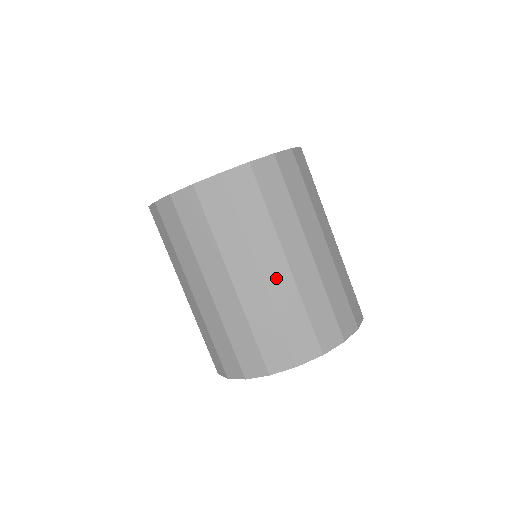
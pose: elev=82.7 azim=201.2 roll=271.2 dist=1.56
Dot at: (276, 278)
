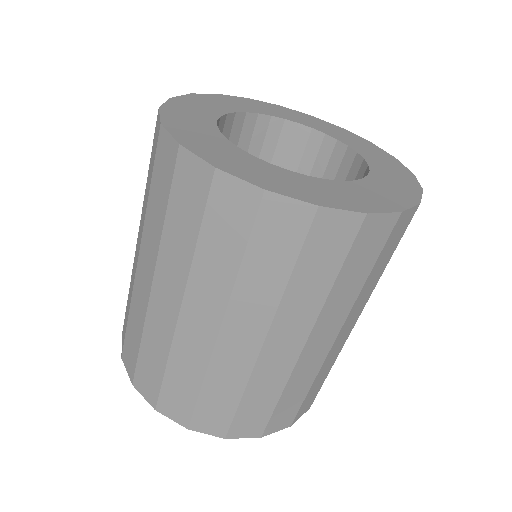
Dot at: (276, 357)
